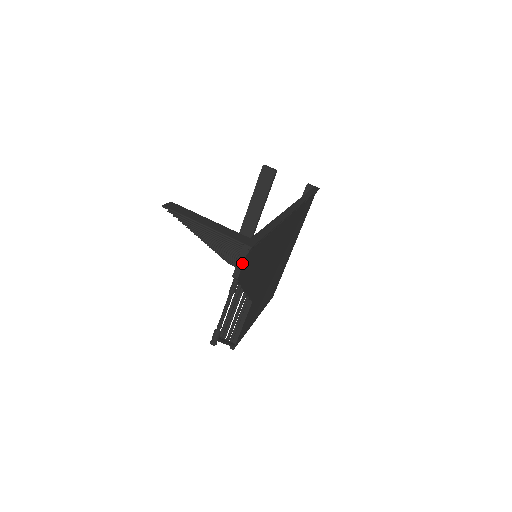
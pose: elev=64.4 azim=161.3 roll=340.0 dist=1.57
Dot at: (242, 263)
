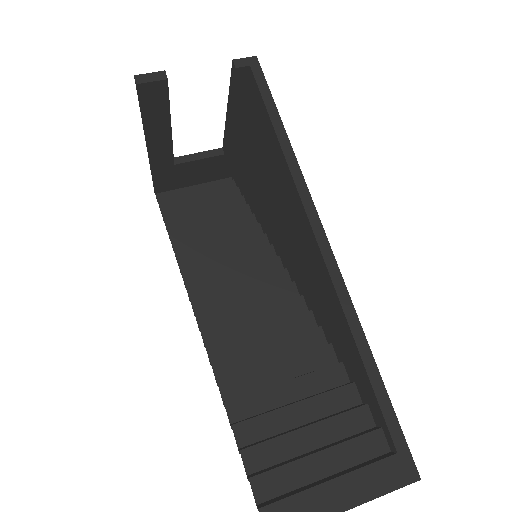
Dot at: occluded
